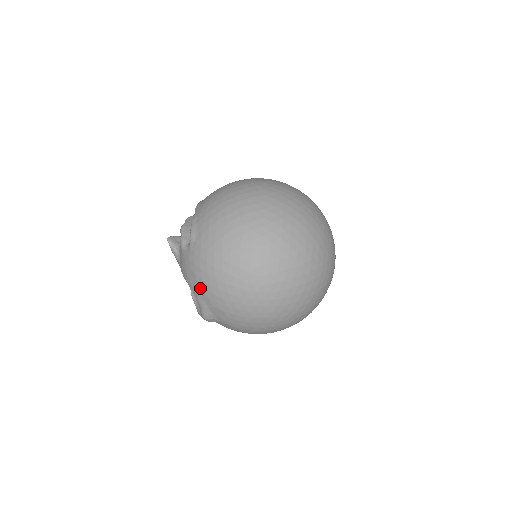
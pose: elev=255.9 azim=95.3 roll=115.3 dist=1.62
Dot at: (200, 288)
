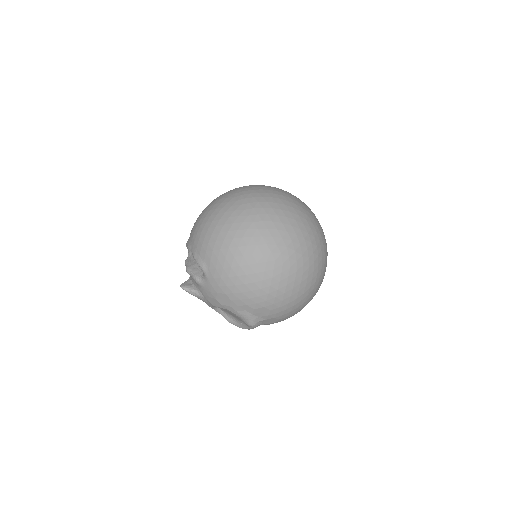
Dot at: (235, 302)
